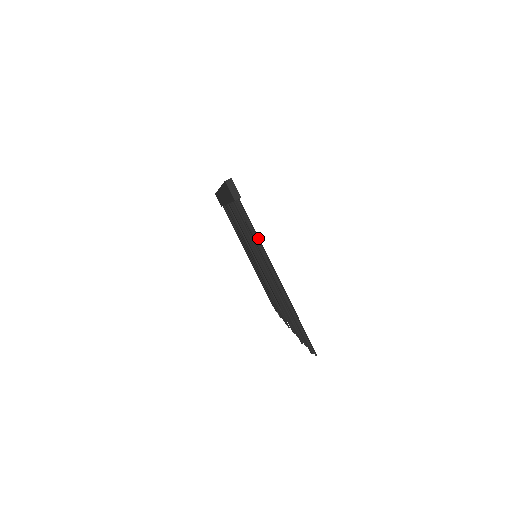
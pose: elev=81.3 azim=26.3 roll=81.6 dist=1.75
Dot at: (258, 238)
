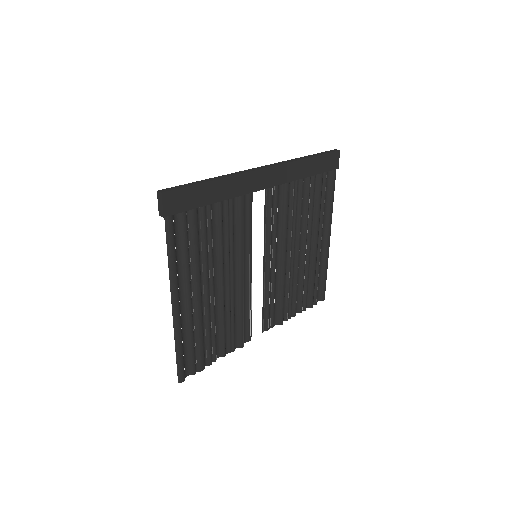
Dot at: (170, 262)
